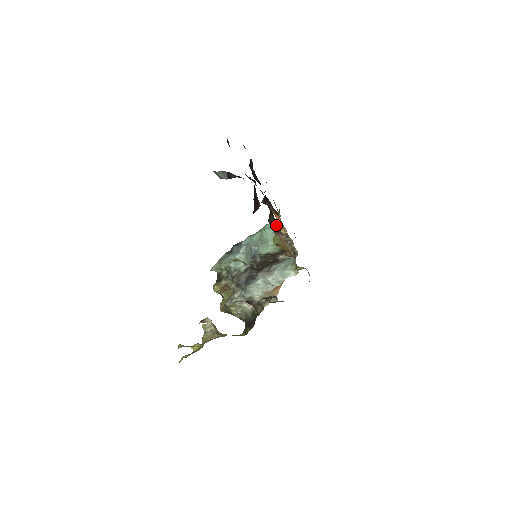
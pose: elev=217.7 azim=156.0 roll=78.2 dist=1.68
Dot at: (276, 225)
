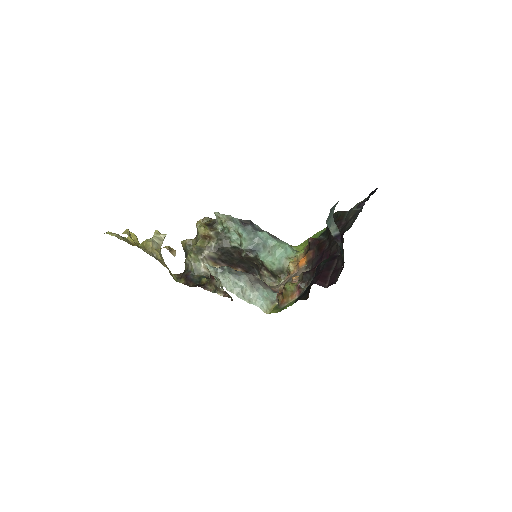
Dot at: (305, 285)
